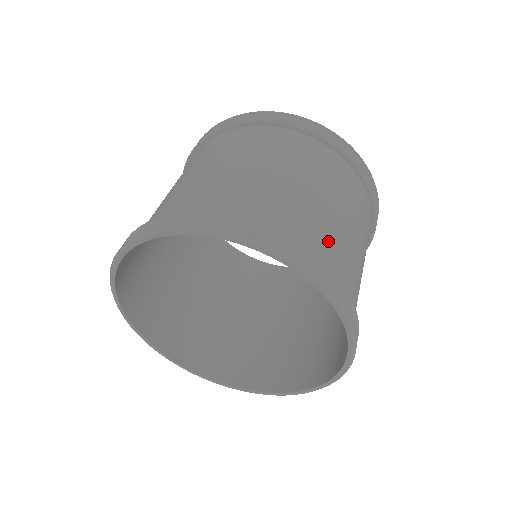
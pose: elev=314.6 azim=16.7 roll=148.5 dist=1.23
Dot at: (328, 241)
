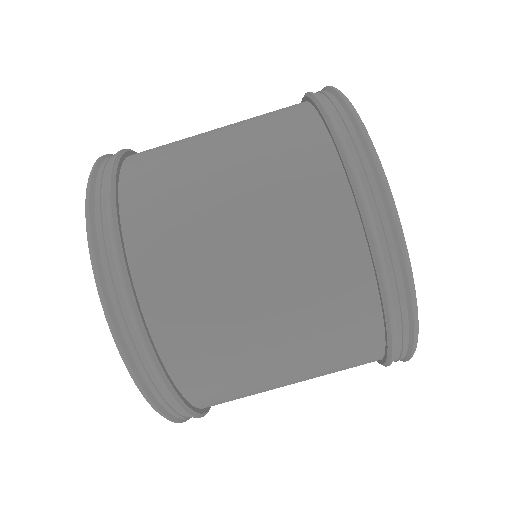
Dot at: (222, 382)
